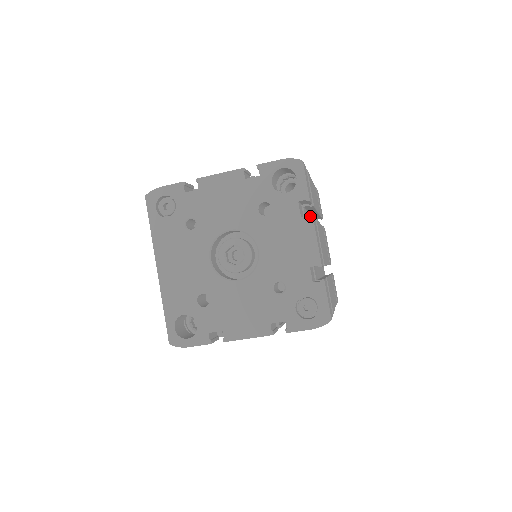
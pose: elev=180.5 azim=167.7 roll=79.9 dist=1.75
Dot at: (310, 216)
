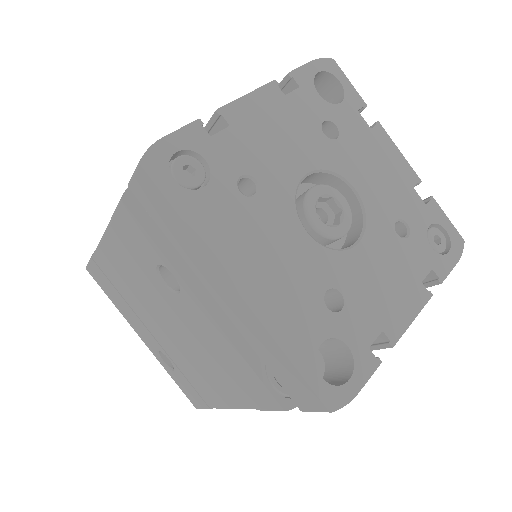
Dot at: (378, 125)
